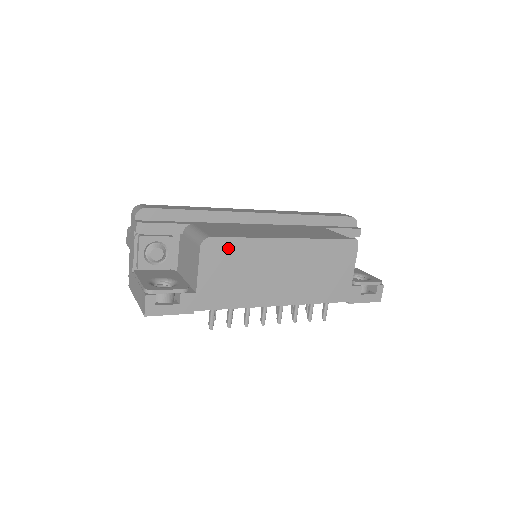
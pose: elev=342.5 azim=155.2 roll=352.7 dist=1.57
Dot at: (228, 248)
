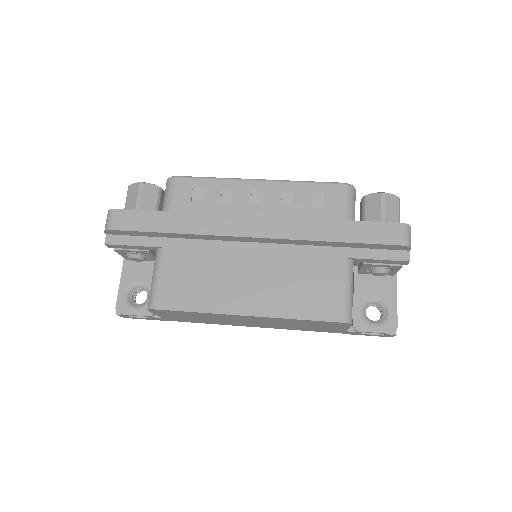
Dot at: (178, 312)
